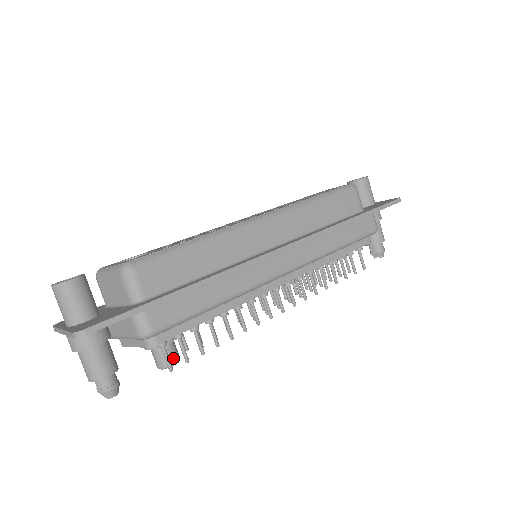
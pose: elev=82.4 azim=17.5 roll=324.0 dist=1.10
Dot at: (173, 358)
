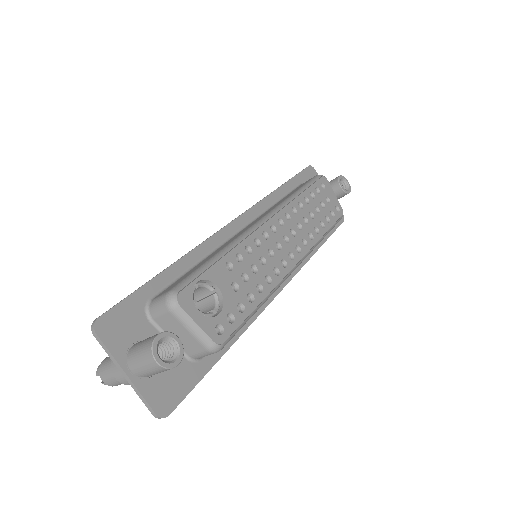
Dot at: occluded
